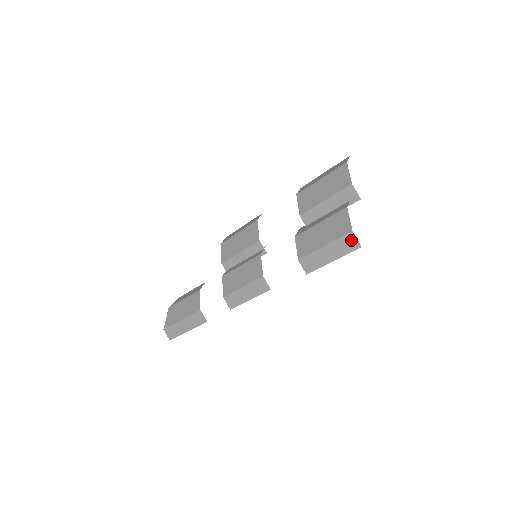
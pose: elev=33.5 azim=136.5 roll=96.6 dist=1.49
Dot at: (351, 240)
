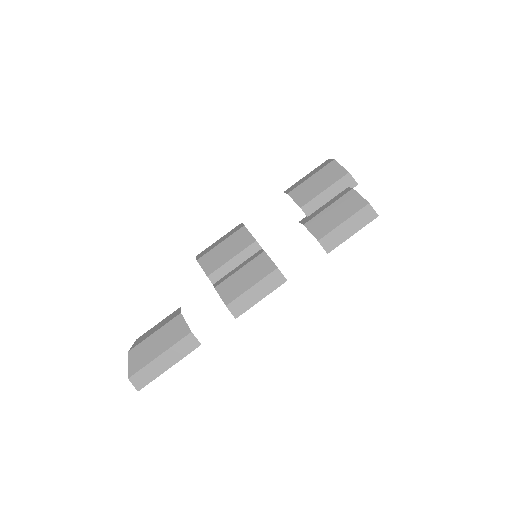
Dot at: (369, 211)
